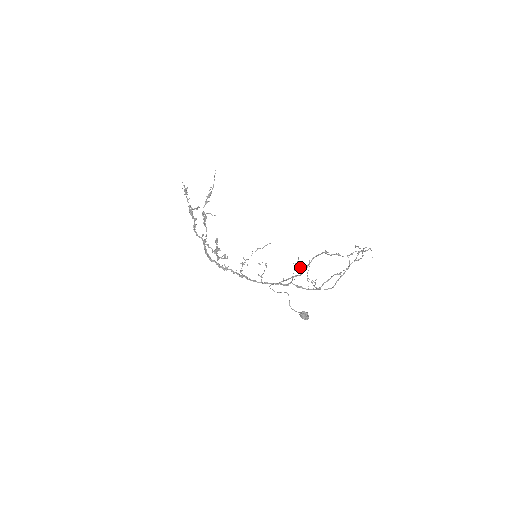
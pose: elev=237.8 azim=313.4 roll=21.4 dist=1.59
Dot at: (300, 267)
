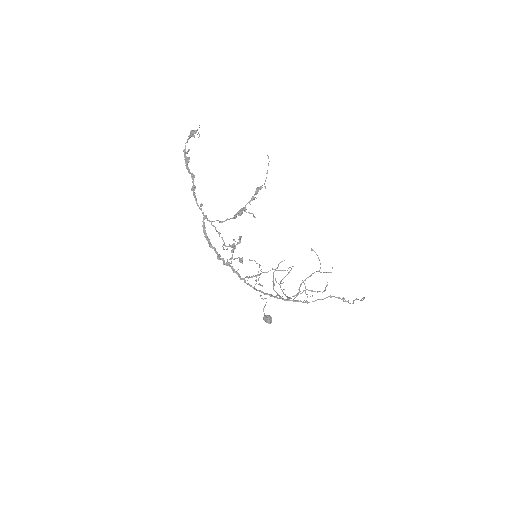
Dot at: (307, 296)
